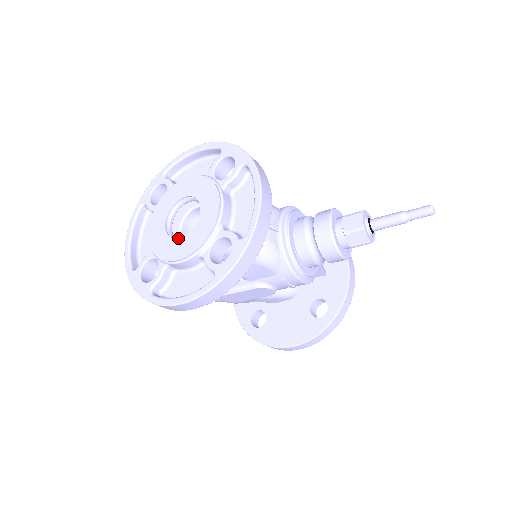
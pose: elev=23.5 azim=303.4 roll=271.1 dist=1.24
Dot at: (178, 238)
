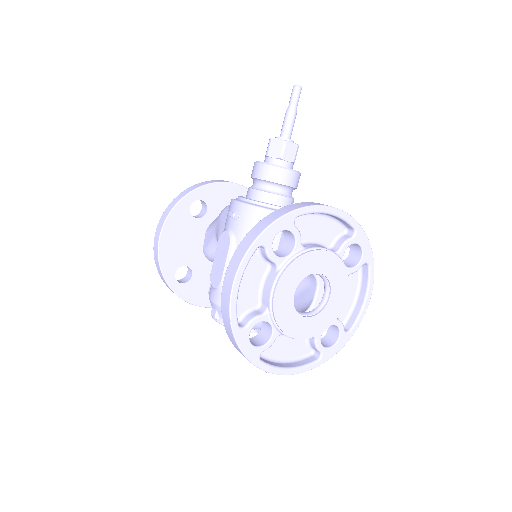
Dot at: occluded
